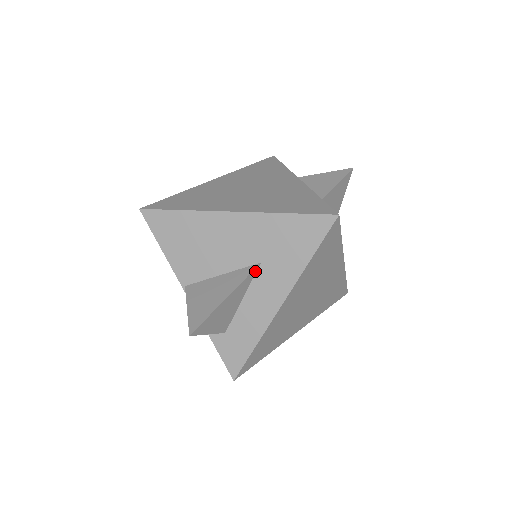
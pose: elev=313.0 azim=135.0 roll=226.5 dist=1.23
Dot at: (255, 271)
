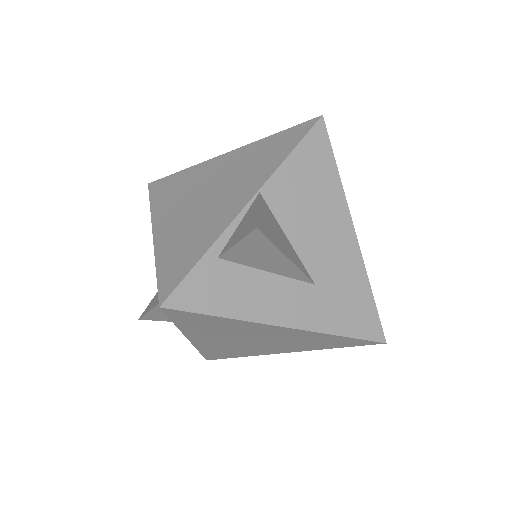
Dot at: occluded
